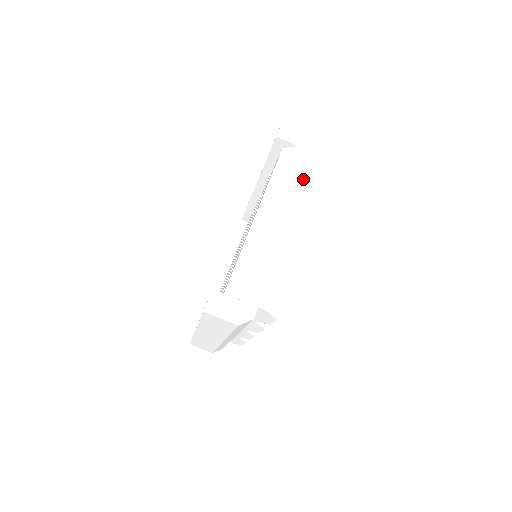
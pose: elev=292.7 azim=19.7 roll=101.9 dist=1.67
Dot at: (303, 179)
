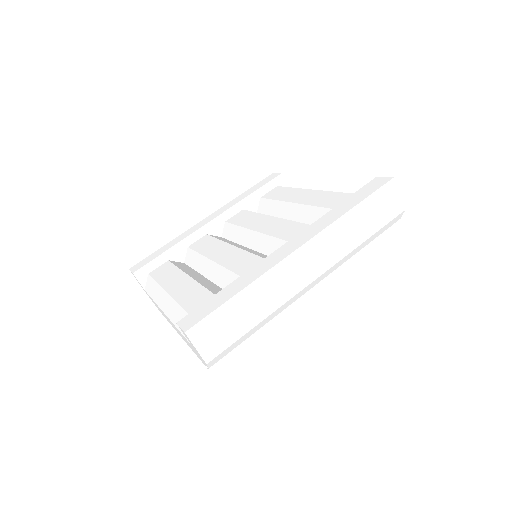
Dot at: occluded
